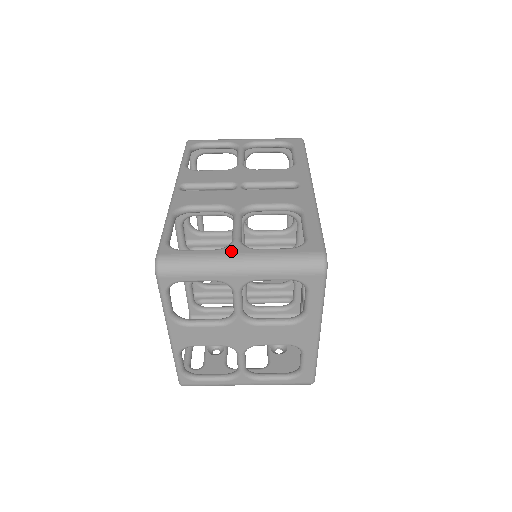
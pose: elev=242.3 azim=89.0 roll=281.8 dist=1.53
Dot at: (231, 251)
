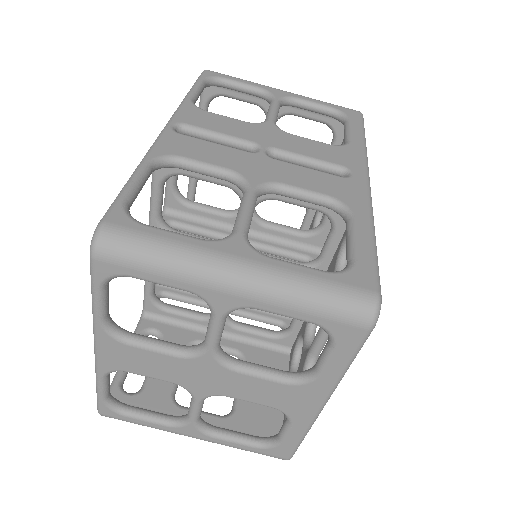
Dot at: (227, 249)
